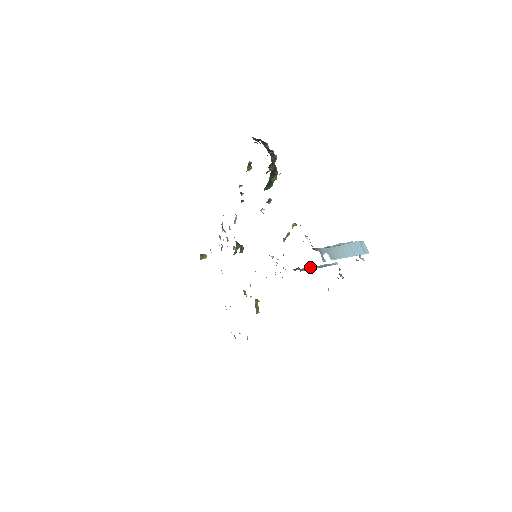
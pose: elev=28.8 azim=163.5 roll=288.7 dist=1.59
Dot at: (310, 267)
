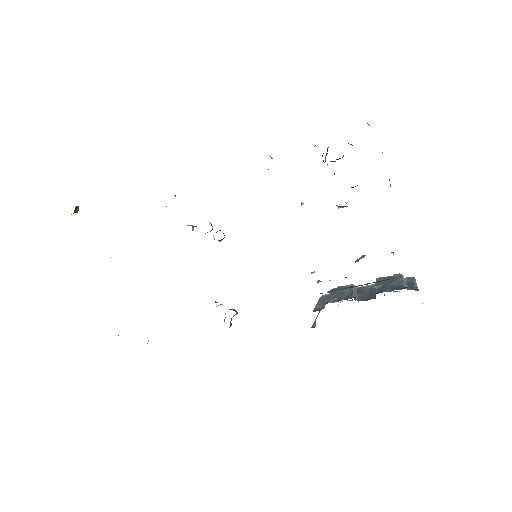
Dot at: (353, 293)
